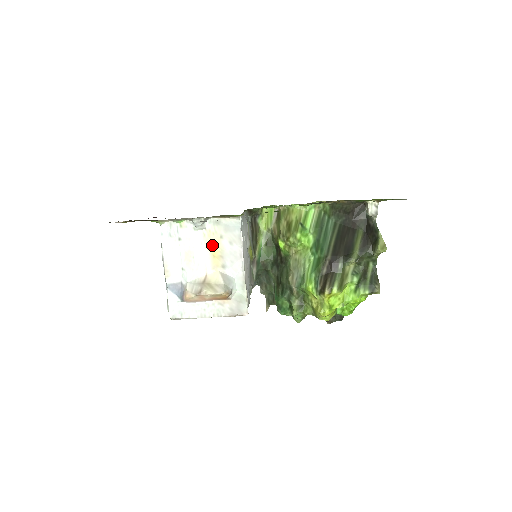
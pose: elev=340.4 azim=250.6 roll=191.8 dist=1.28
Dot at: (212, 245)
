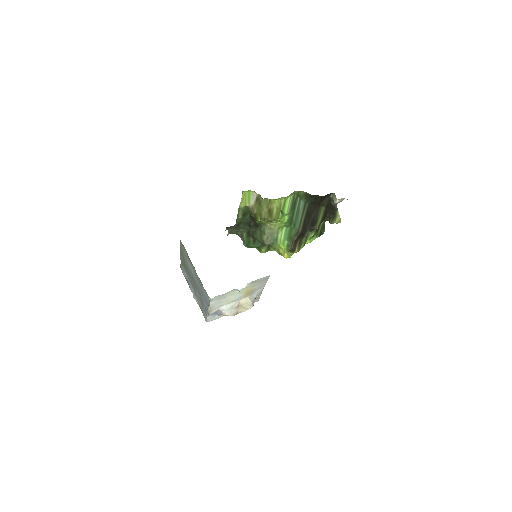
Dot at: (247, 291)
